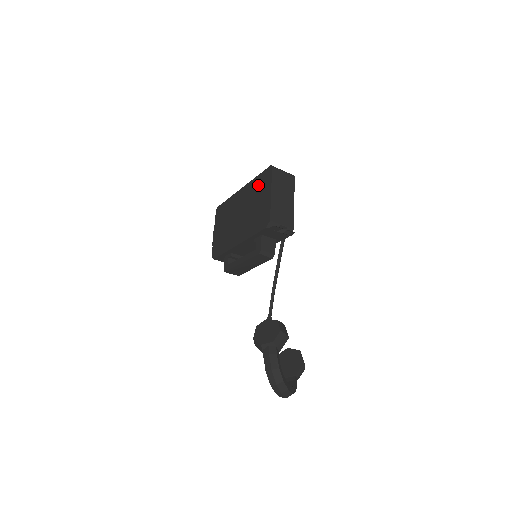
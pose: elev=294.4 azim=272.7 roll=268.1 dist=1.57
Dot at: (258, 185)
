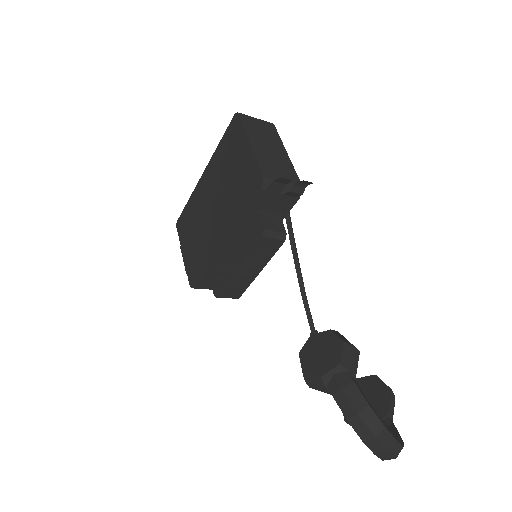
Dot at: (226, 150)
